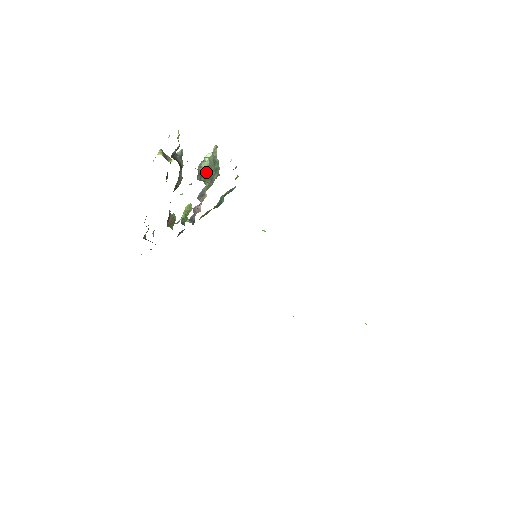
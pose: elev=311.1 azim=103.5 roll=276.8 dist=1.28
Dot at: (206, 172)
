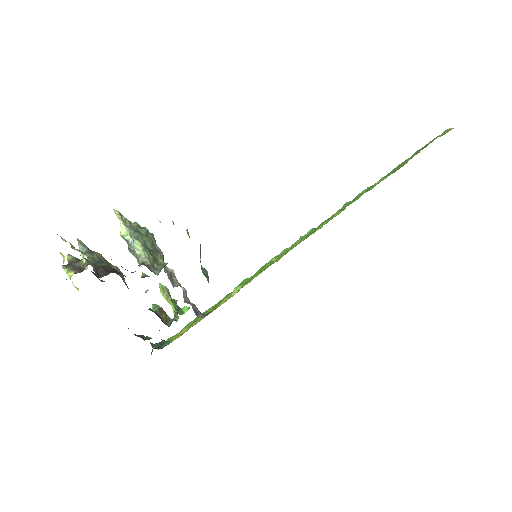
Dot at: (148, 254)
